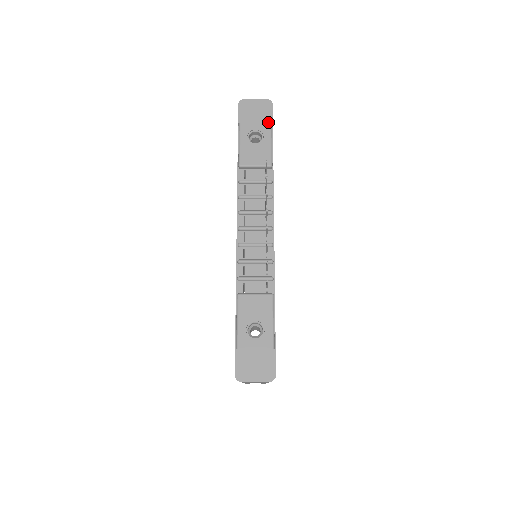
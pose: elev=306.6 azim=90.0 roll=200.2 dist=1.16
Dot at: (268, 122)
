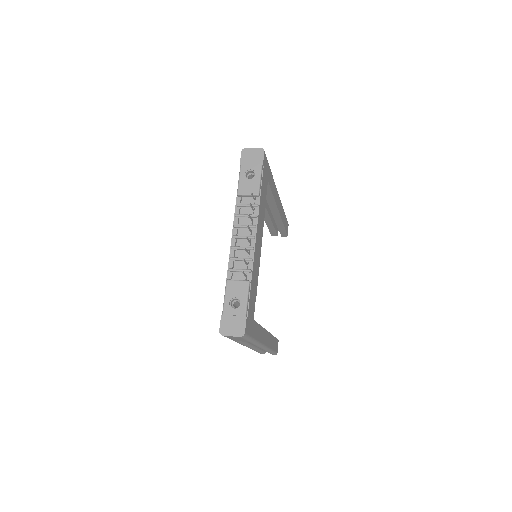
Dot at: (260, 164)
